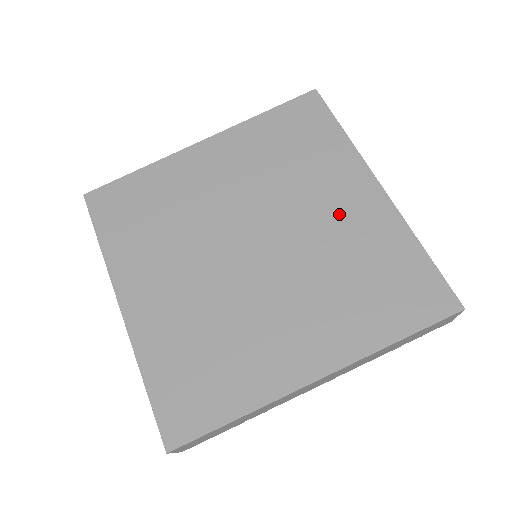
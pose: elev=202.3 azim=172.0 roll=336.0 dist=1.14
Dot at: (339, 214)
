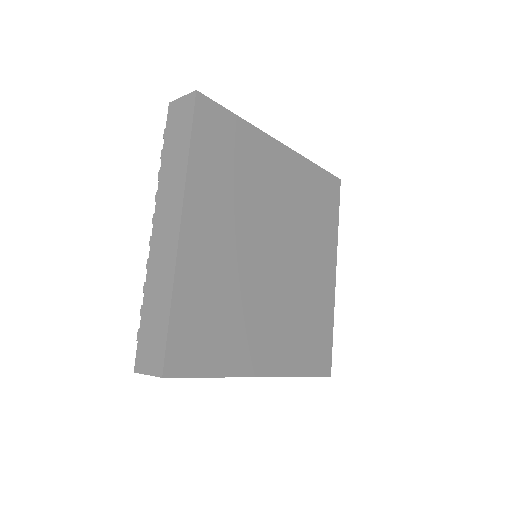
Dot at: (316, 275)
